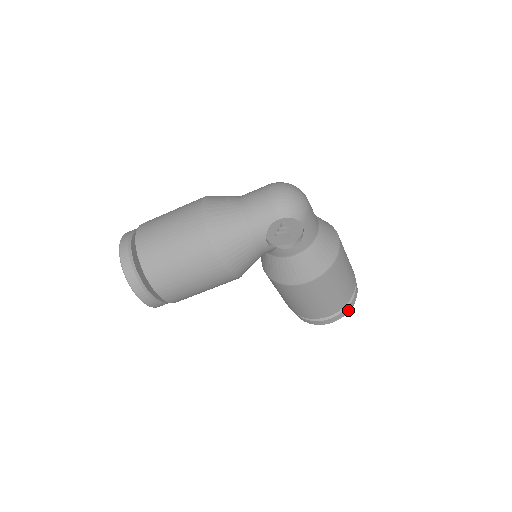
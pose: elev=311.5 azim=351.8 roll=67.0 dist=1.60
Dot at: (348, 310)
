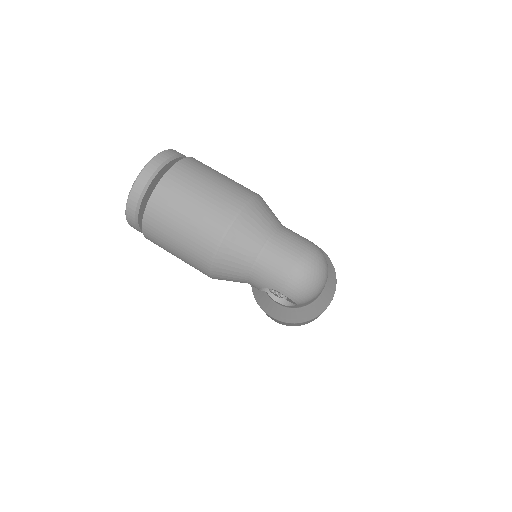
Dot at: occluded
